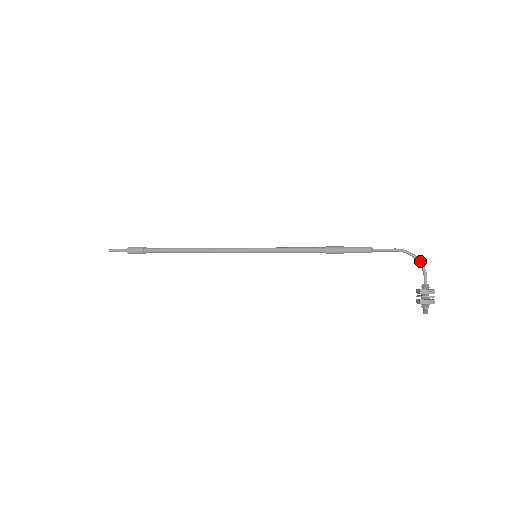
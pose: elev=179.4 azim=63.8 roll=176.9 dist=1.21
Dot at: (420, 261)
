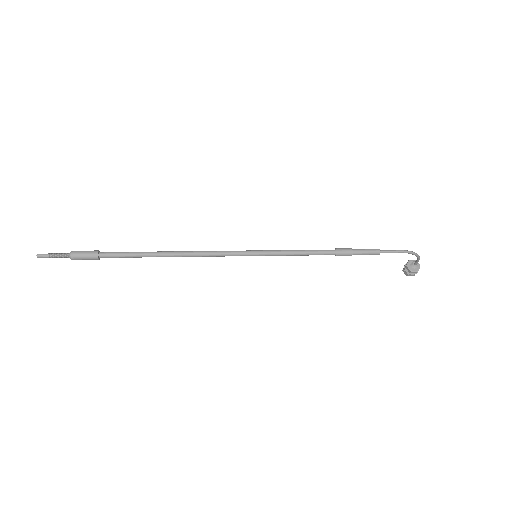
Dot at: (418, 257)
